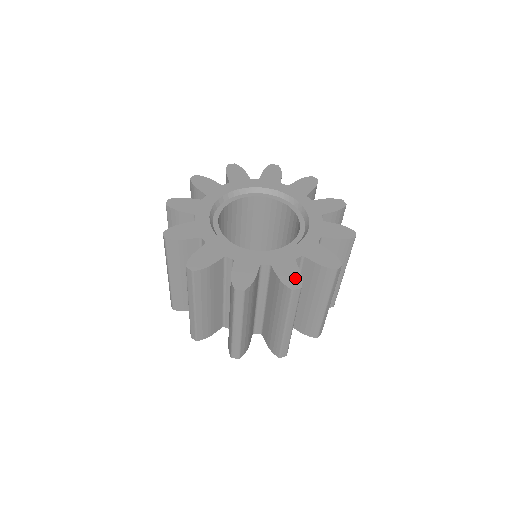
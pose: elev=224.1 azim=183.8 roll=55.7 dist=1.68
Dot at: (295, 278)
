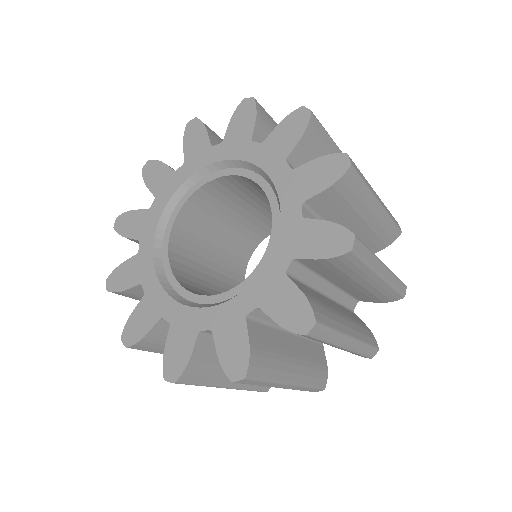
Dot at: (299, 310)
